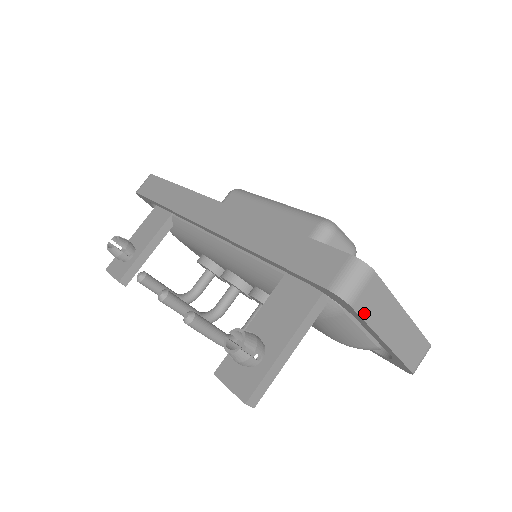
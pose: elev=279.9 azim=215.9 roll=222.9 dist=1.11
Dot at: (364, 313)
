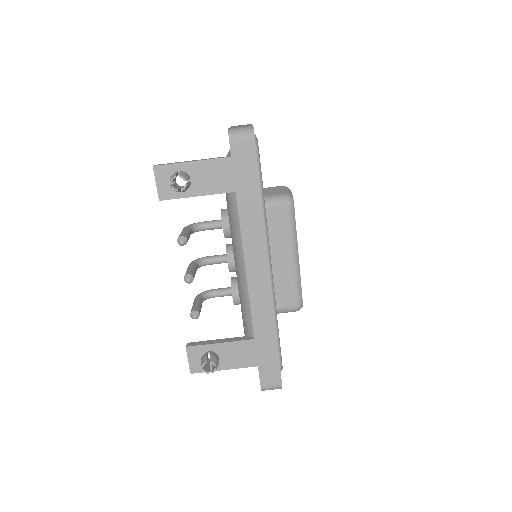
Dot at: occluded
